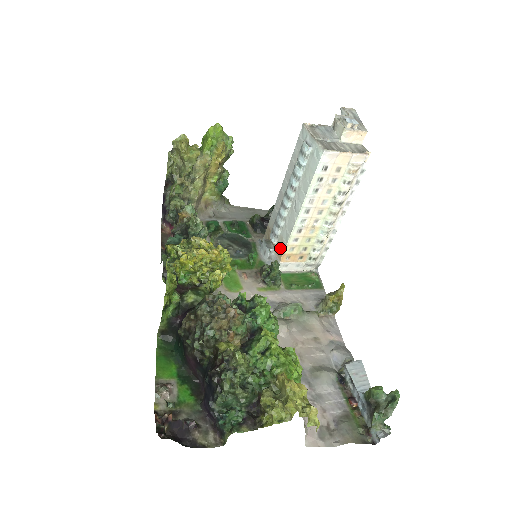
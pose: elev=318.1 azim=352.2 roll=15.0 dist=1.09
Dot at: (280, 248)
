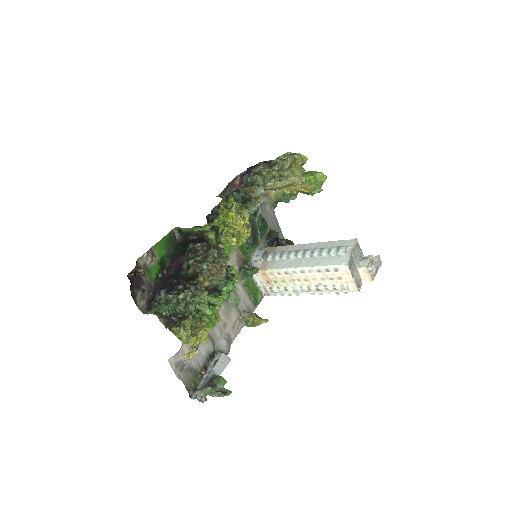
Dot at: (267, 265)
